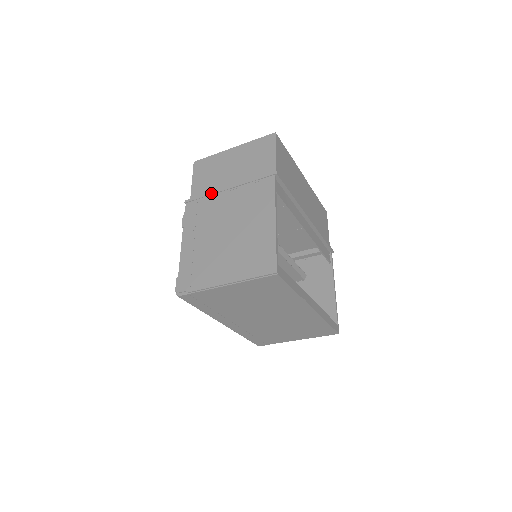
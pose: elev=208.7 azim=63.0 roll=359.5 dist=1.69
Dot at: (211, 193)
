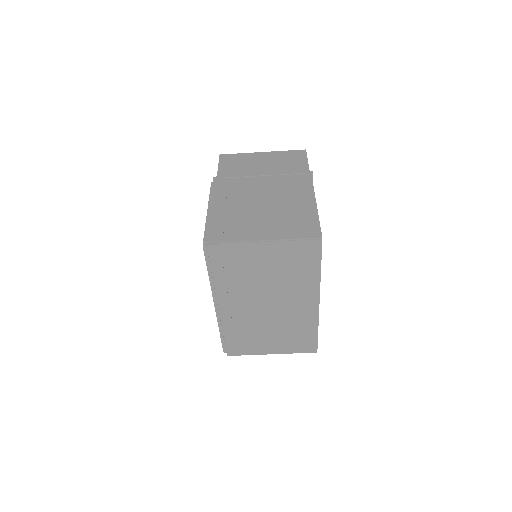
Dot at: (244, 175)
